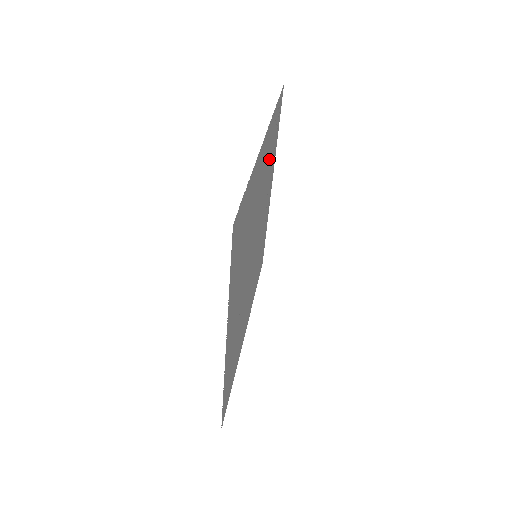
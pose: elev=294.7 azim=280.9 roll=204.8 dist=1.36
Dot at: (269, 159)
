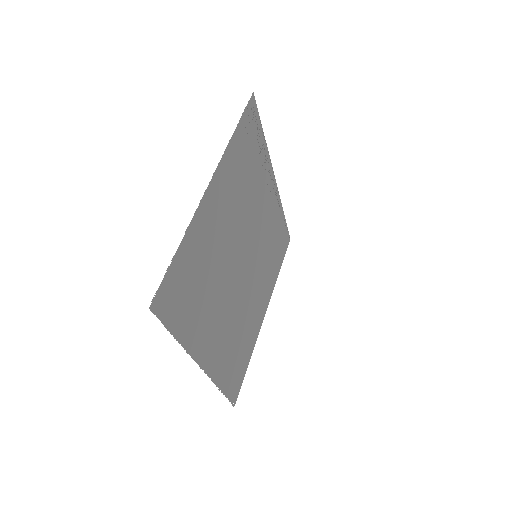
Dot at: (244, 176)
